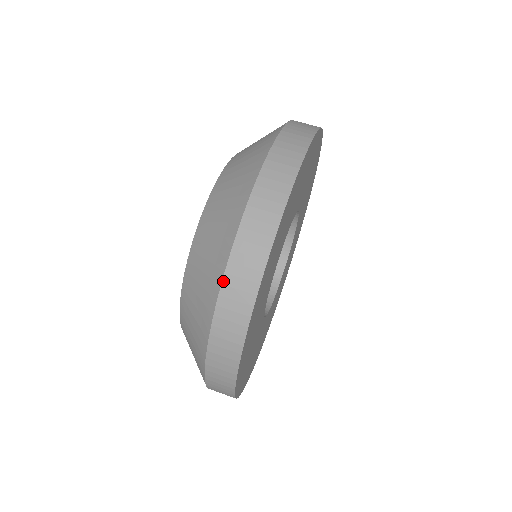
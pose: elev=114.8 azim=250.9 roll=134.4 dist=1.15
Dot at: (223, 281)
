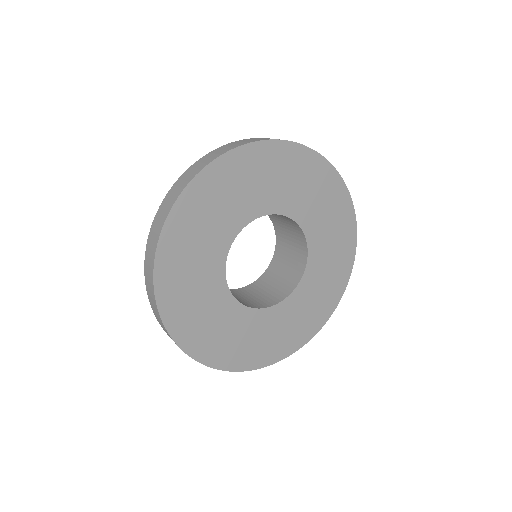
Dot at: (145, 283)
